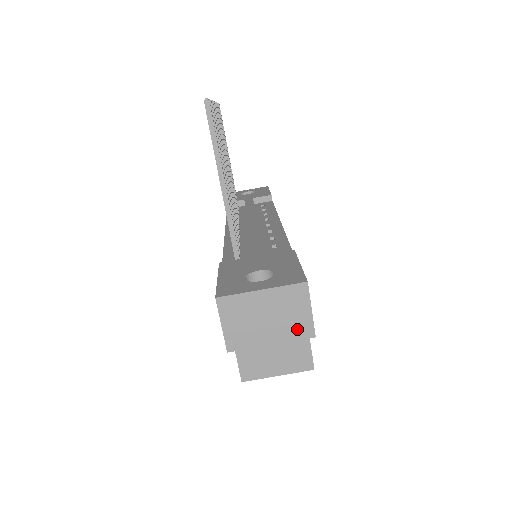
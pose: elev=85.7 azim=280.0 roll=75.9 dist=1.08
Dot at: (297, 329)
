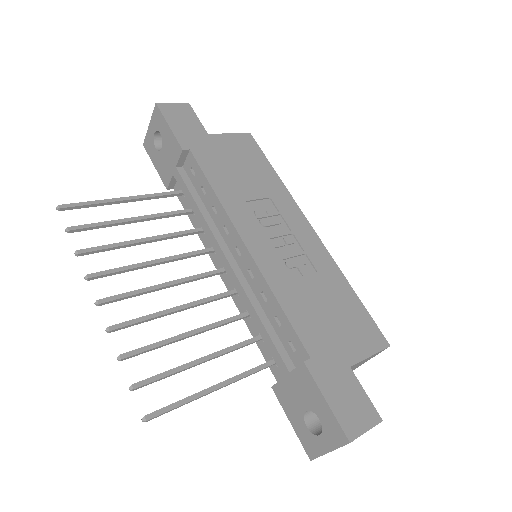
Dot at: occluded
